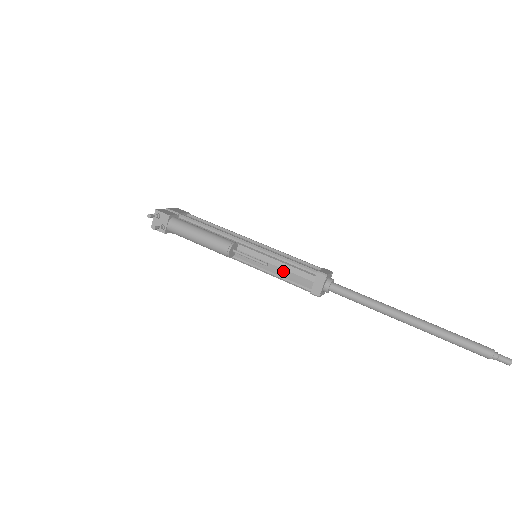
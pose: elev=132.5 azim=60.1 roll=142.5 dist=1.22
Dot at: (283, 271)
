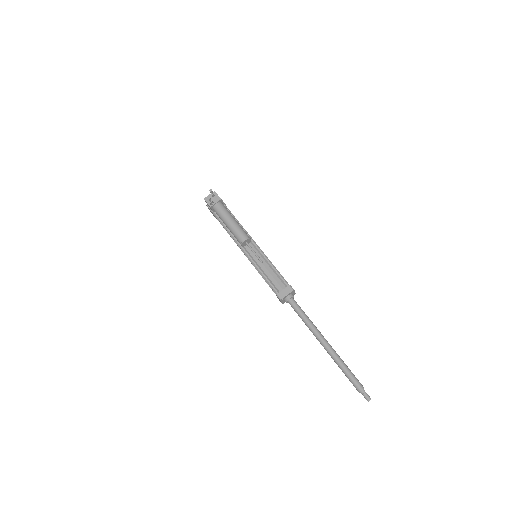
Dot at: (268, 273)
